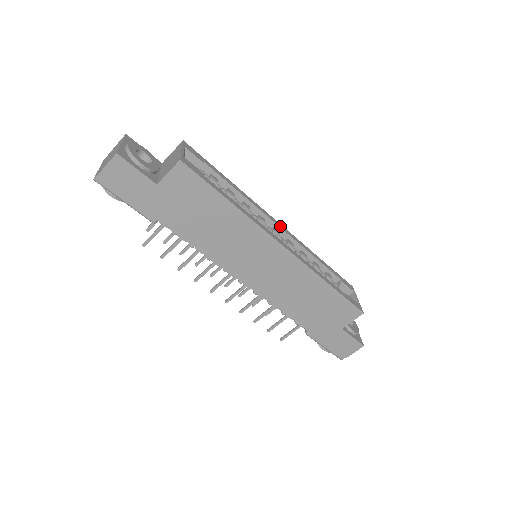
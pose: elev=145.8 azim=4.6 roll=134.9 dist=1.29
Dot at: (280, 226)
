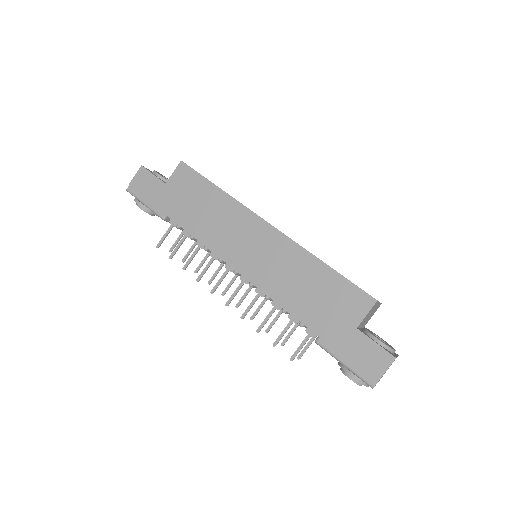
Dot at: occluded
